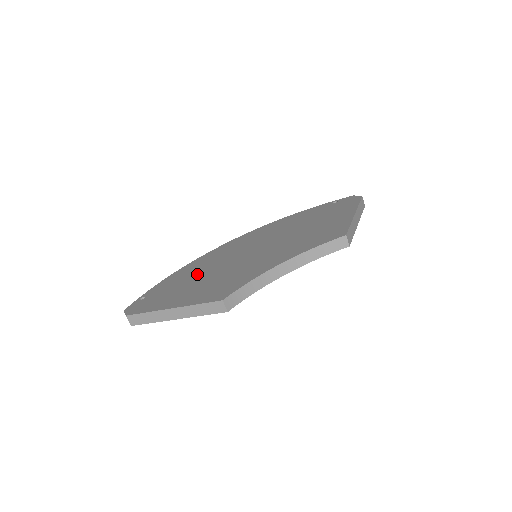
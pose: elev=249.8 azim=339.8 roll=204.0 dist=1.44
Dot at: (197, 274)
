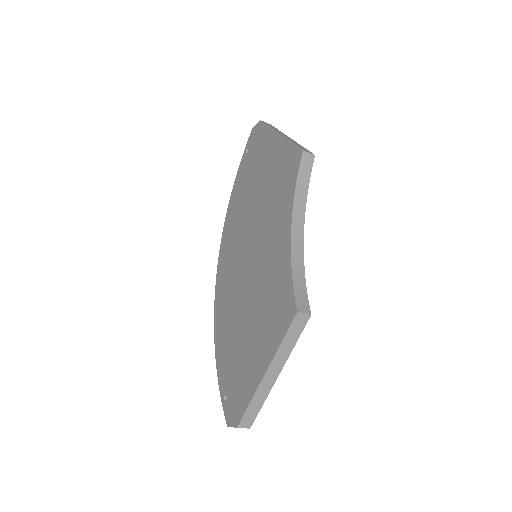
Dot at: (236, 326)
